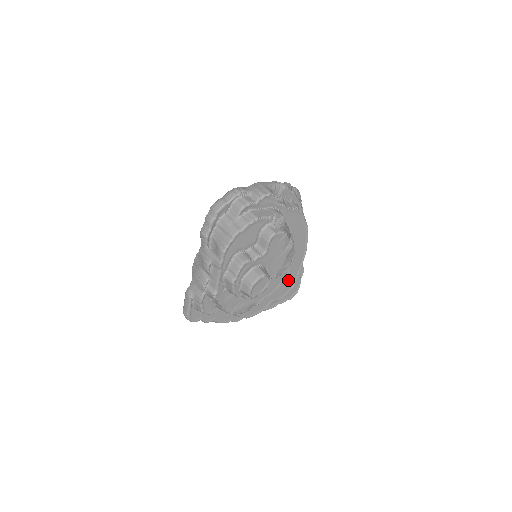
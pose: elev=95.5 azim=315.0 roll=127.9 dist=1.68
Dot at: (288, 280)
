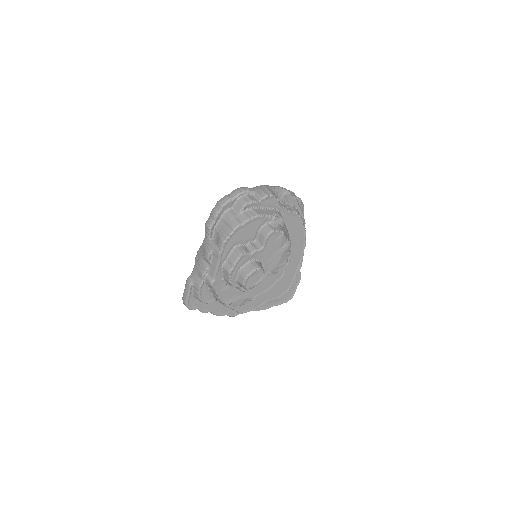
Dot at: (284, 282)
